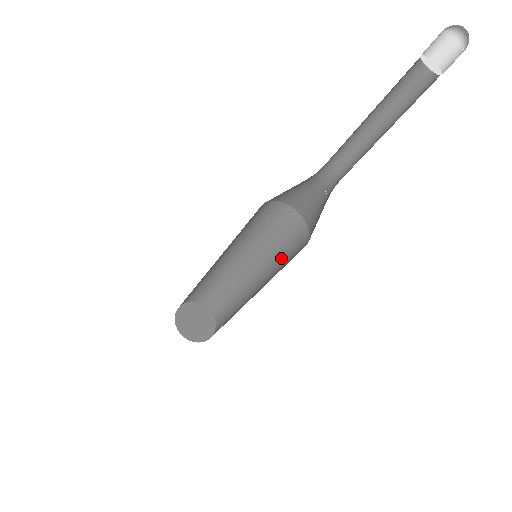
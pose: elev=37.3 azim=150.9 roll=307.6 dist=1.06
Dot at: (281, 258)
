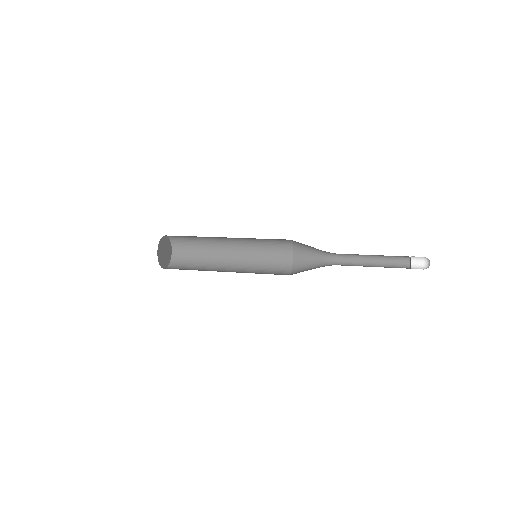
Dot at: (262, 246)
